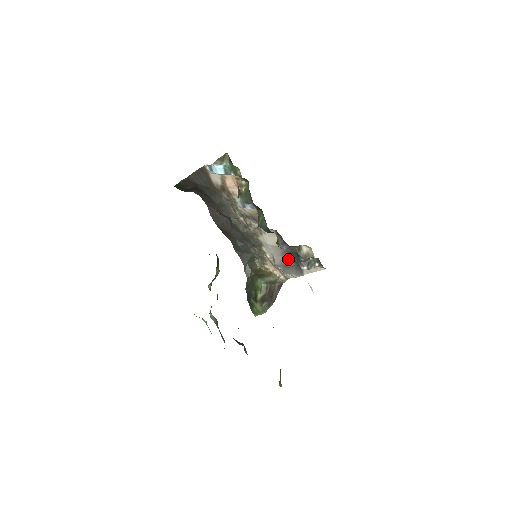
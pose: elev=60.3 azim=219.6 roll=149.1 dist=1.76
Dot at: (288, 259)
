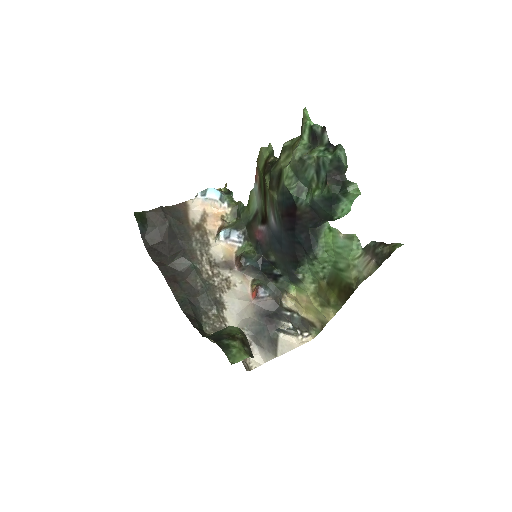
Dot at: (261, 323)
